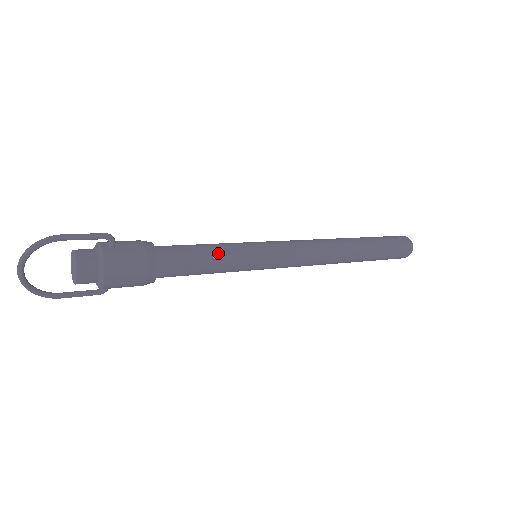
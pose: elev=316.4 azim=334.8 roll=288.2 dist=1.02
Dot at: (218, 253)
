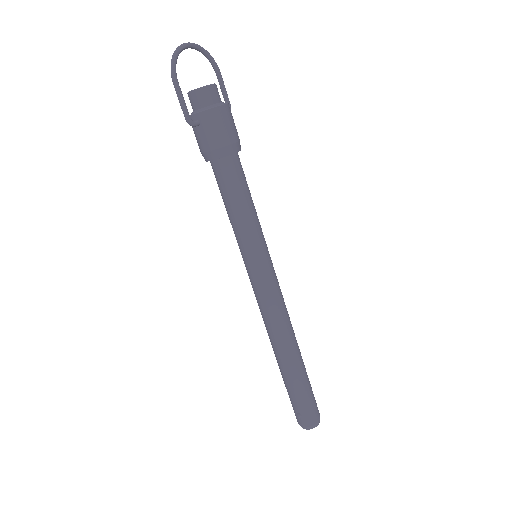
Dot at: occluded
